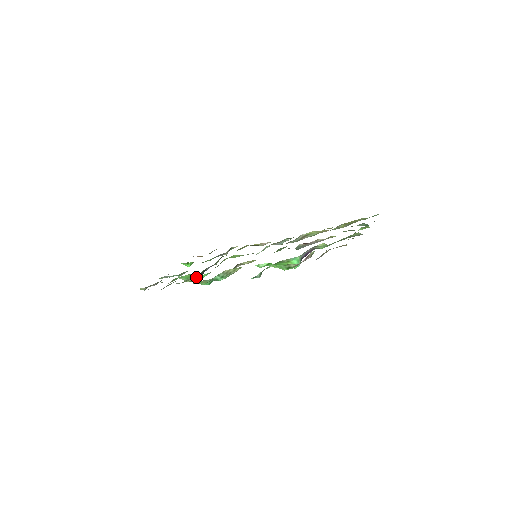
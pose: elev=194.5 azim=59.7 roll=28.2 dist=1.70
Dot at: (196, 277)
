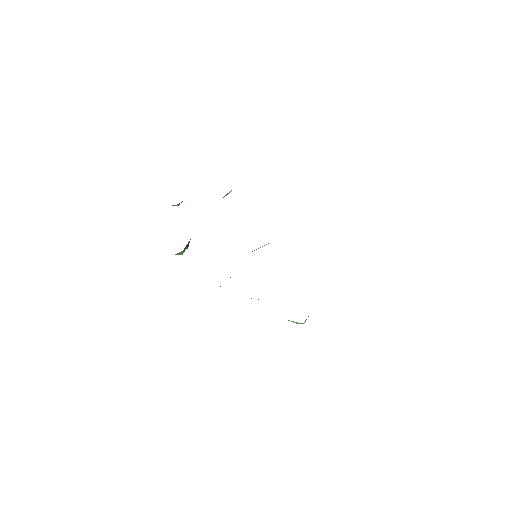
Dot at: (179, 253)
